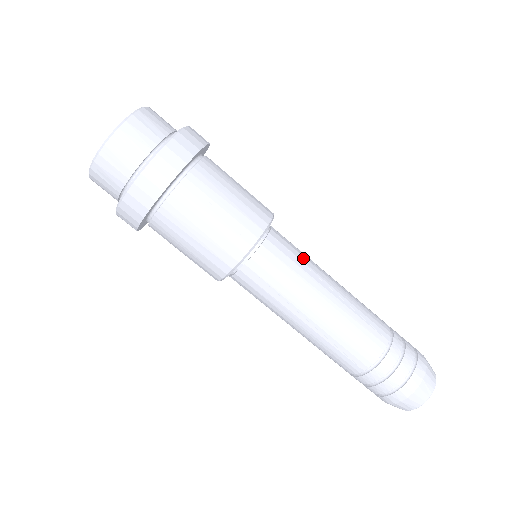
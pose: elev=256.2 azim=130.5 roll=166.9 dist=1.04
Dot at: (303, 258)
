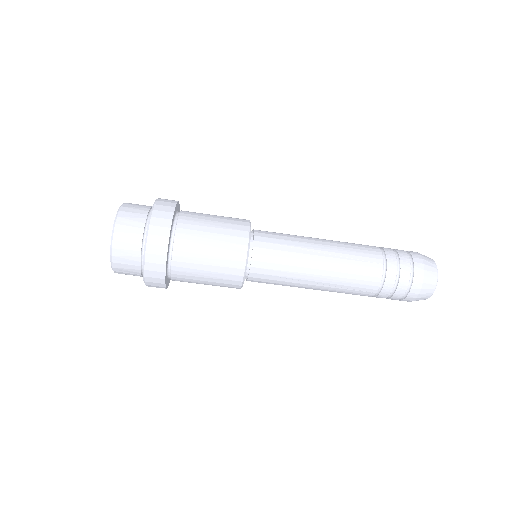
Dot at: (288, 242)
